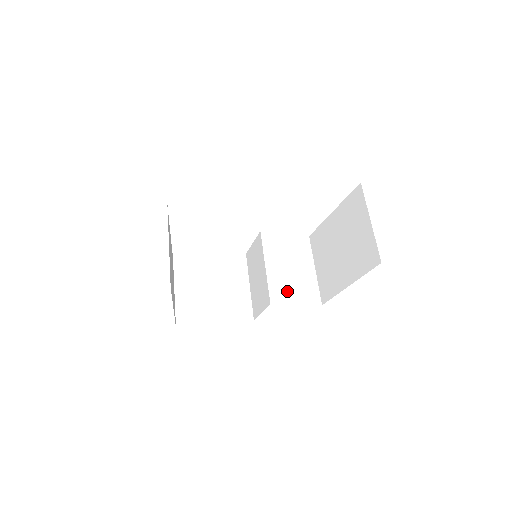
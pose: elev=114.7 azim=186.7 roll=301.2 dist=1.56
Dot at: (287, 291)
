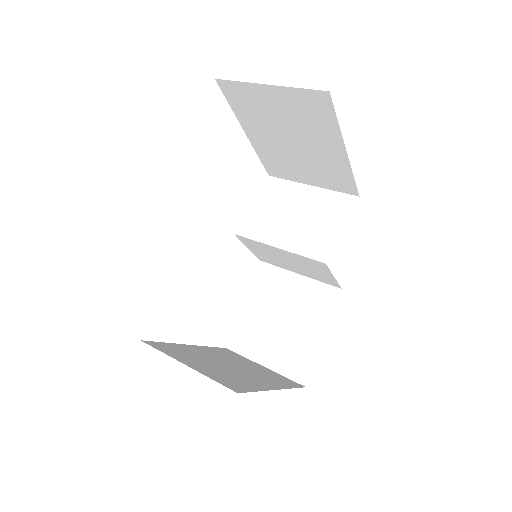
Dot at: (320, 234)
